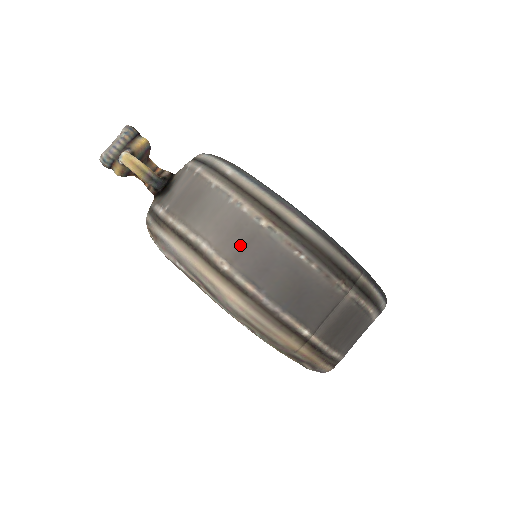
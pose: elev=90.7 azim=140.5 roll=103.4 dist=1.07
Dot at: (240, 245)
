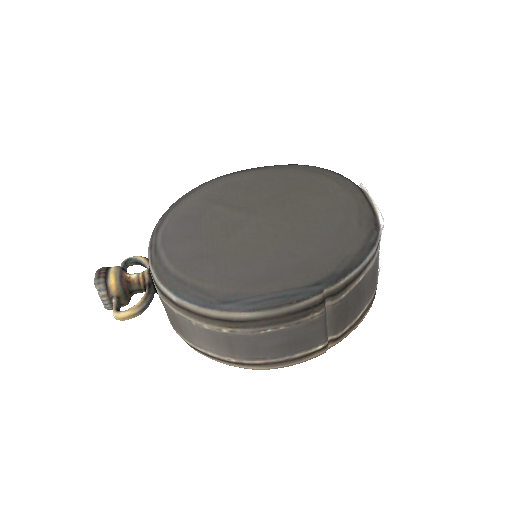
Dot at: (227, 346)
